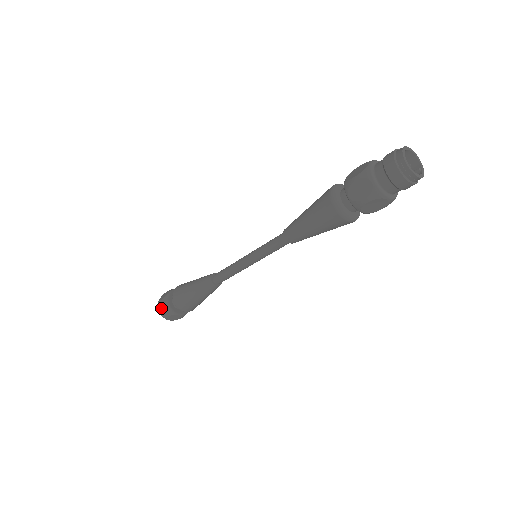
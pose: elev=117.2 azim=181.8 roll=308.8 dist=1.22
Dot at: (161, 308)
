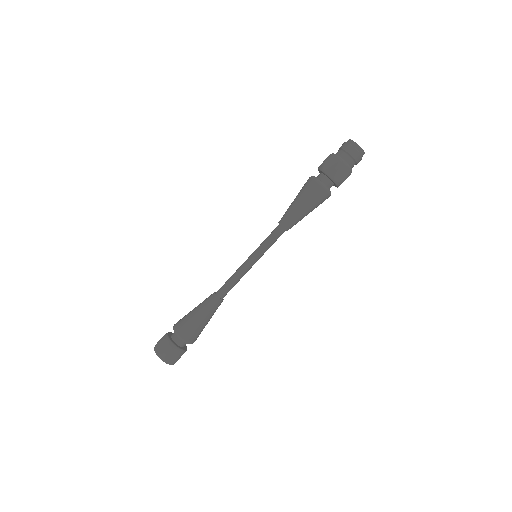
Dot at: (169, 357)
